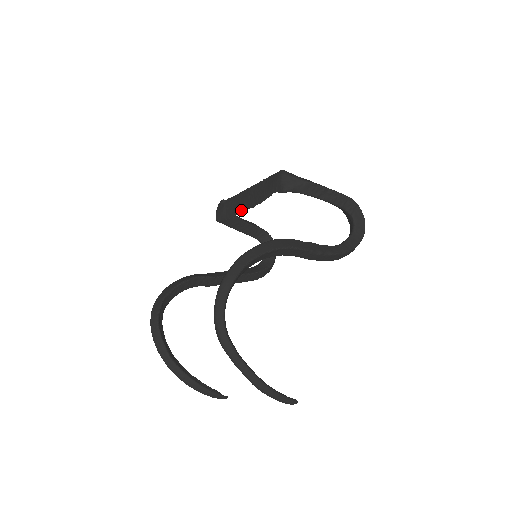
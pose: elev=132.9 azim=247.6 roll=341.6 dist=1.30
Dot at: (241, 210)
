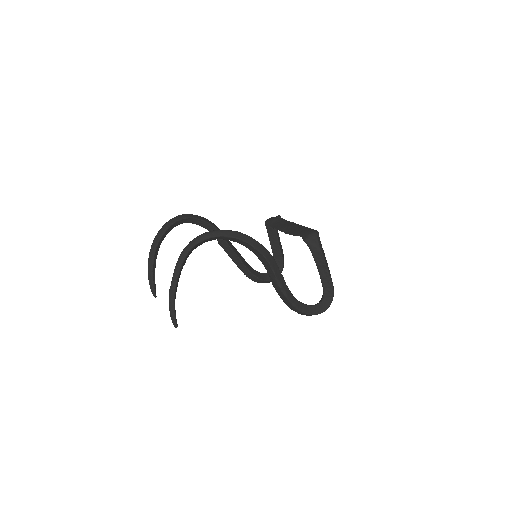
Dot at: (280, 229)
